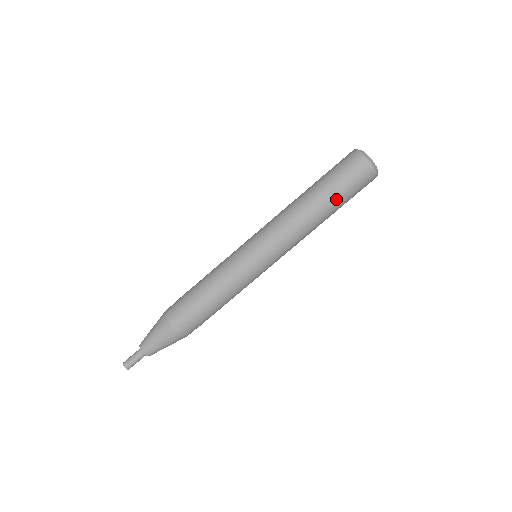
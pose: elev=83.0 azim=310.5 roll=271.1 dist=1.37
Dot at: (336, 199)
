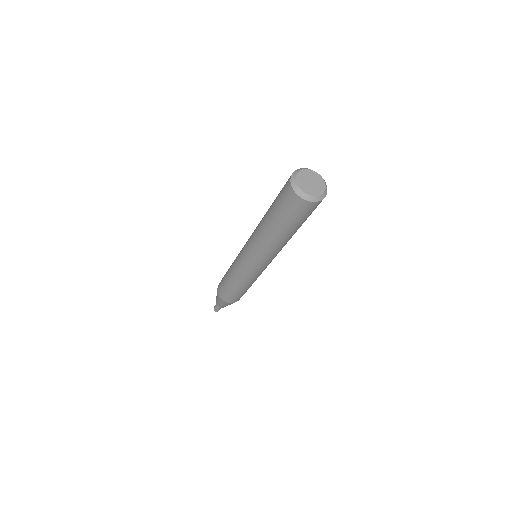
Dot at: occluded
